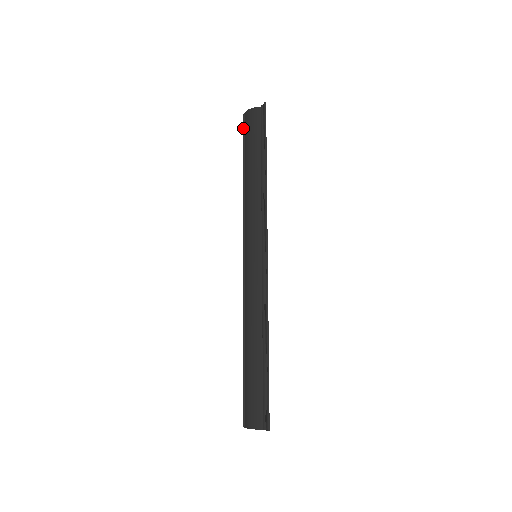
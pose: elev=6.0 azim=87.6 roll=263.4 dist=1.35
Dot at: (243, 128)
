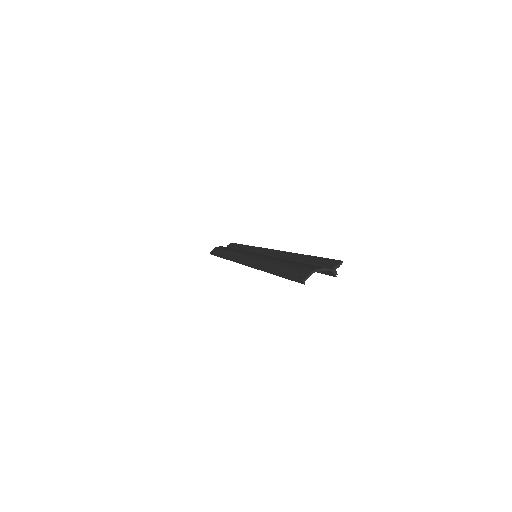
Dot at: (212, 252)
